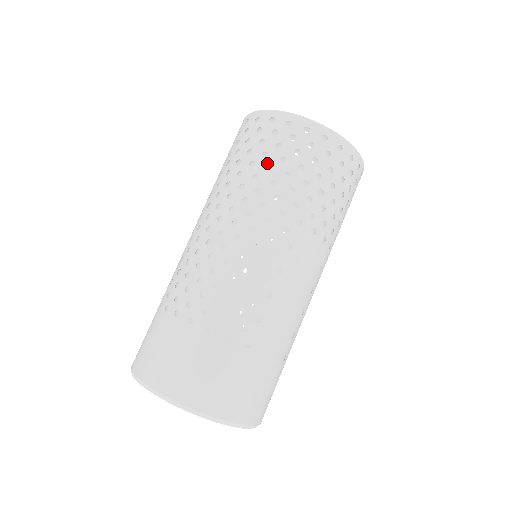
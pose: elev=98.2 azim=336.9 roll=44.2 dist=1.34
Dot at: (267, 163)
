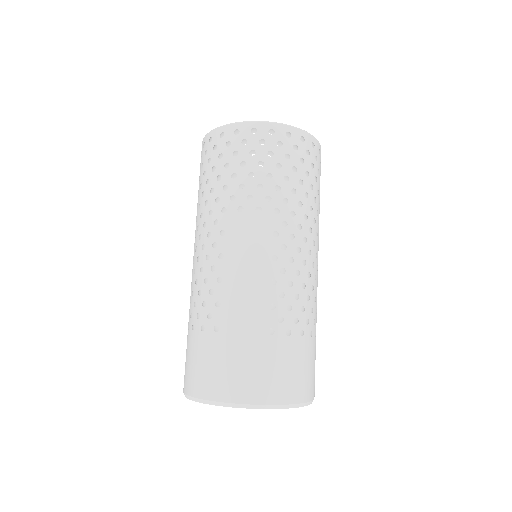
Dot at: (200, 183)
